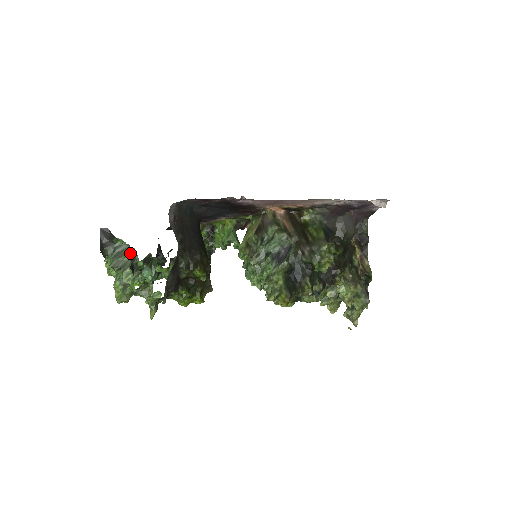
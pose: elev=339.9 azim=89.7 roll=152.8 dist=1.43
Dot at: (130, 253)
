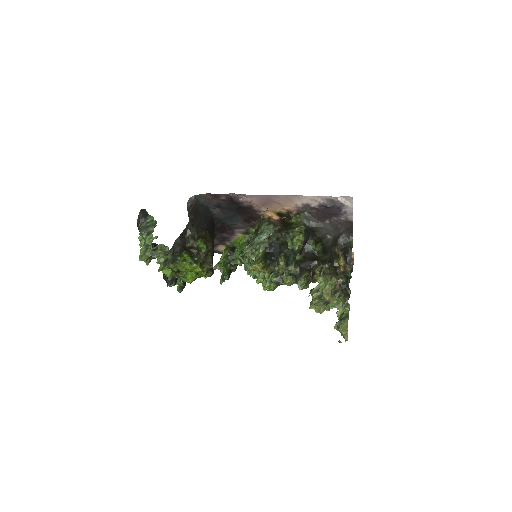
Dot at: (155, 225)
